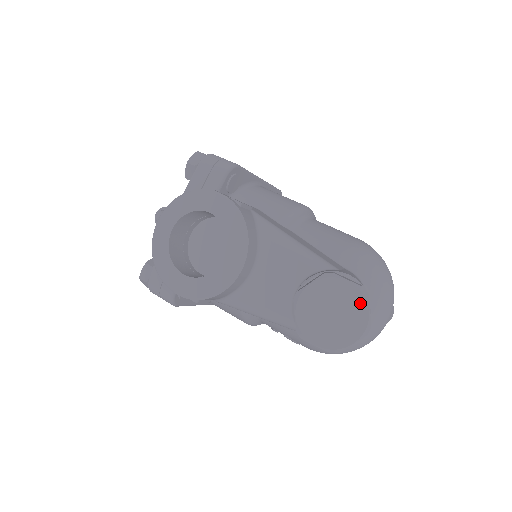
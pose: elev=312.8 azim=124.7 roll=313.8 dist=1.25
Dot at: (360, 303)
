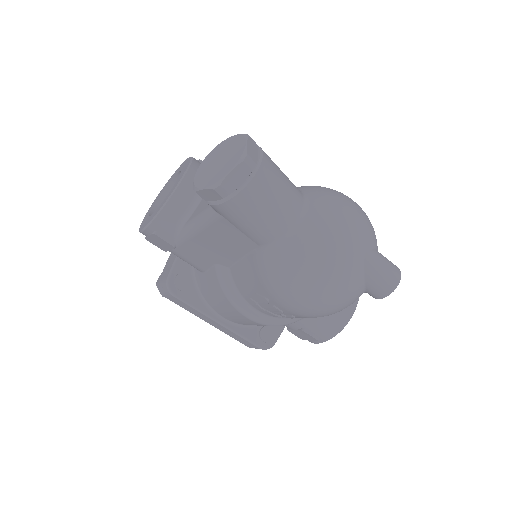
Dot at: (240, 142)
